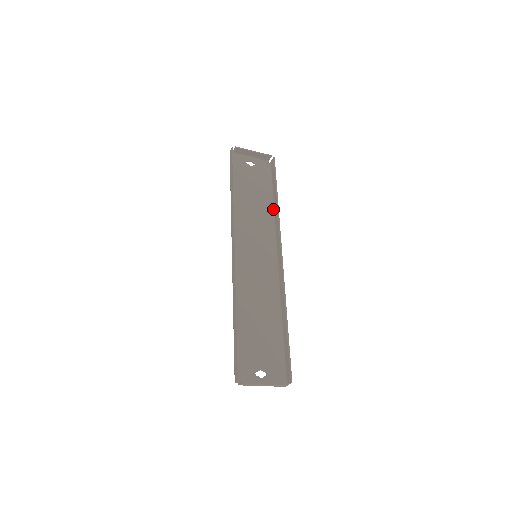
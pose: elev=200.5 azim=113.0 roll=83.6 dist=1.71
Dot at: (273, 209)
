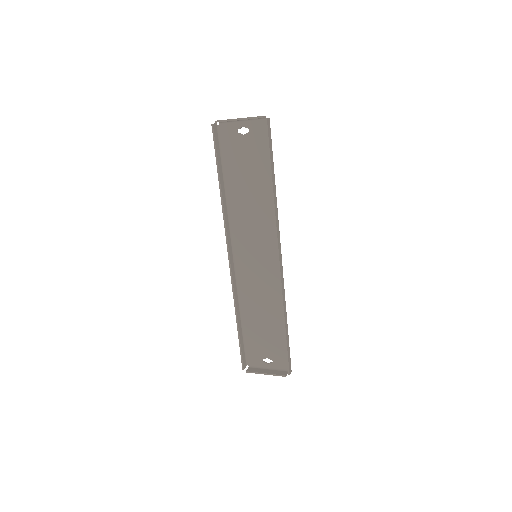
Dot at: occluded
